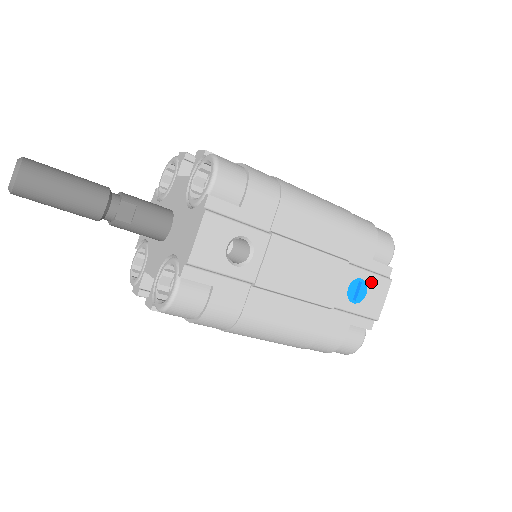
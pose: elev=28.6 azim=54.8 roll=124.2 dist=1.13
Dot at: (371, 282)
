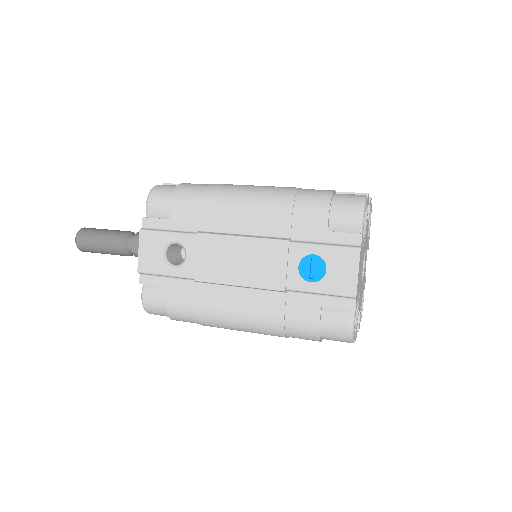
Dot at: (329, 256)
